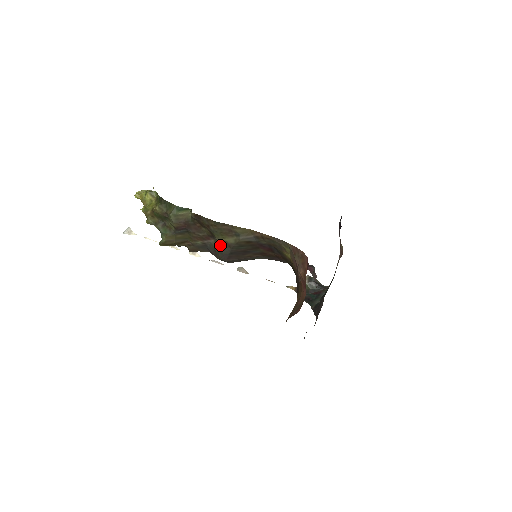
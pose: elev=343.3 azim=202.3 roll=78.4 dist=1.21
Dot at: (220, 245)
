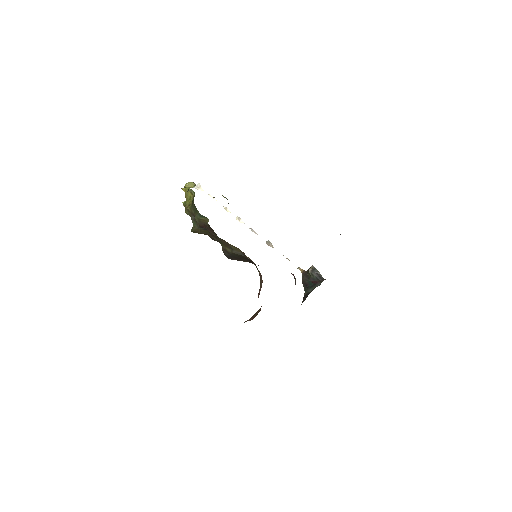
Dot at: (223, 249)
